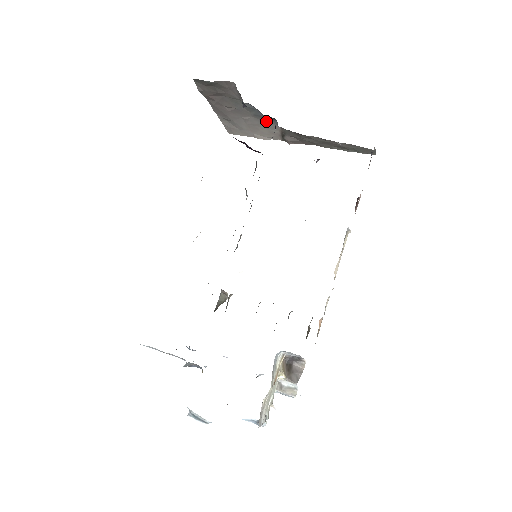
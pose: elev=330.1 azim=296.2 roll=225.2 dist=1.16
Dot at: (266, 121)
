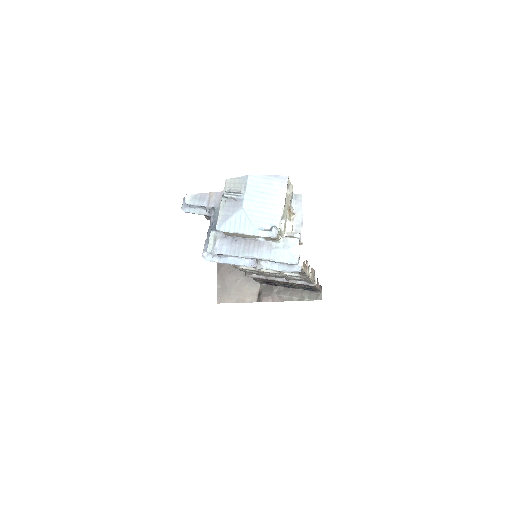
Dot at: (252, 280)
